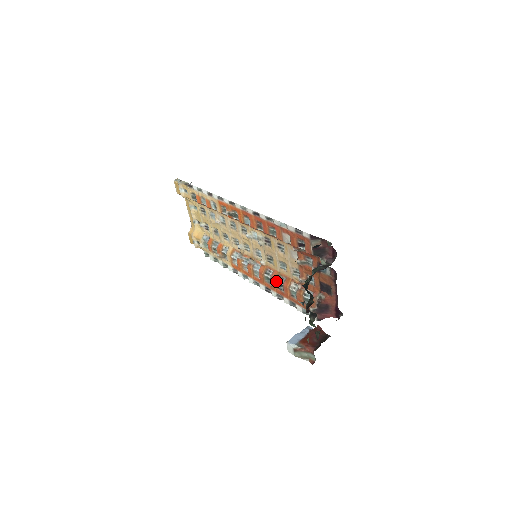
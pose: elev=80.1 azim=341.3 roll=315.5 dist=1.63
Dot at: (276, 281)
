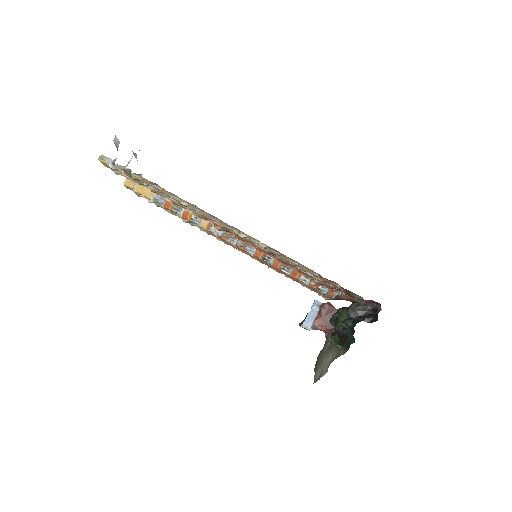
Dot at: (280, 270)
